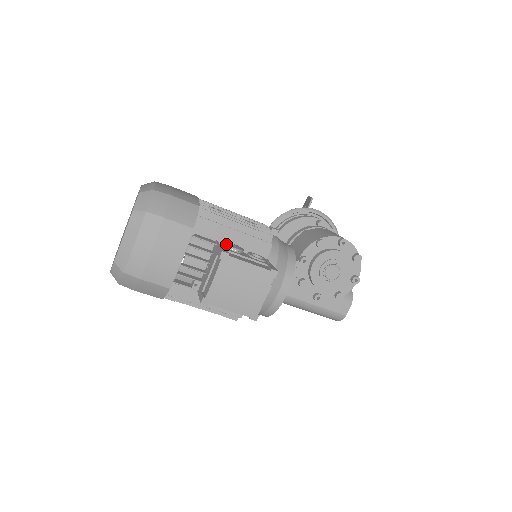
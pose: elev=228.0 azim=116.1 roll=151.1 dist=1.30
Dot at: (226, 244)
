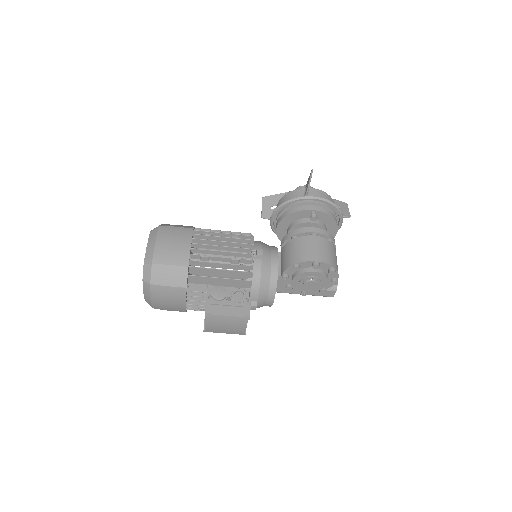
Dot at: (212, 296)
